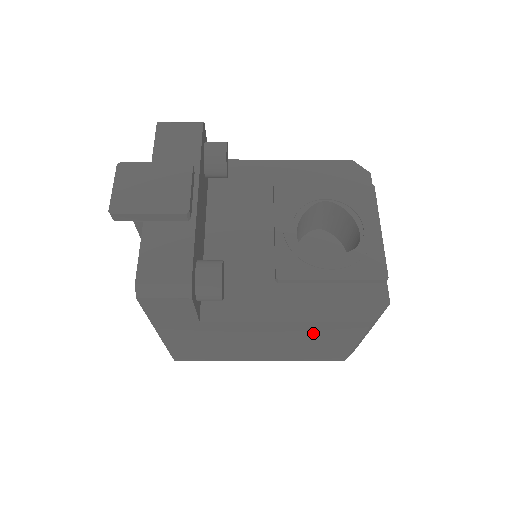
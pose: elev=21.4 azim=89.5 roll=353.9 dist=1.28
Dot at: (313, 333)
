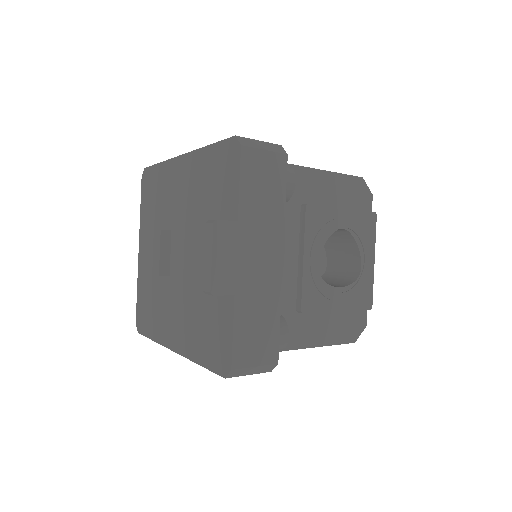
Dot at: occluded
